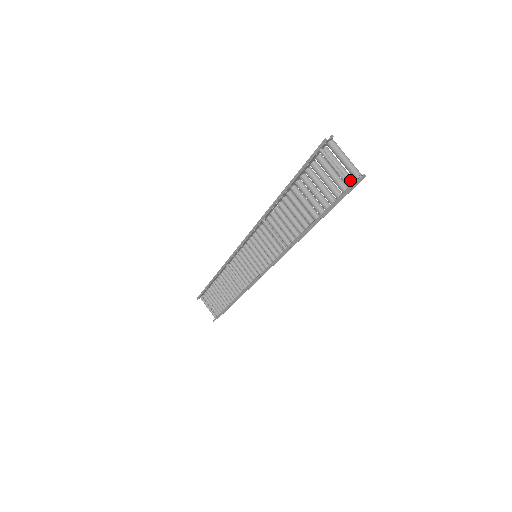
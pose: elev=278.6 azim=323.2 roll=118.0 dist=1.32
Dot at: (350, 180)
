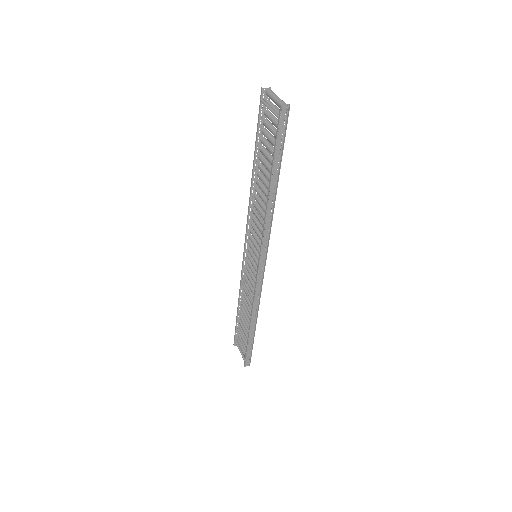
Dot at: (281, 115)
